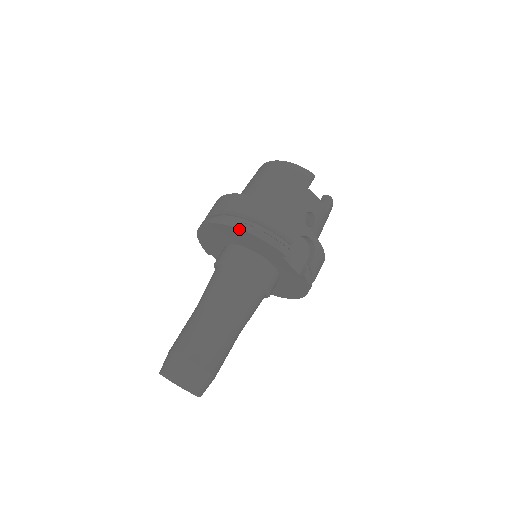
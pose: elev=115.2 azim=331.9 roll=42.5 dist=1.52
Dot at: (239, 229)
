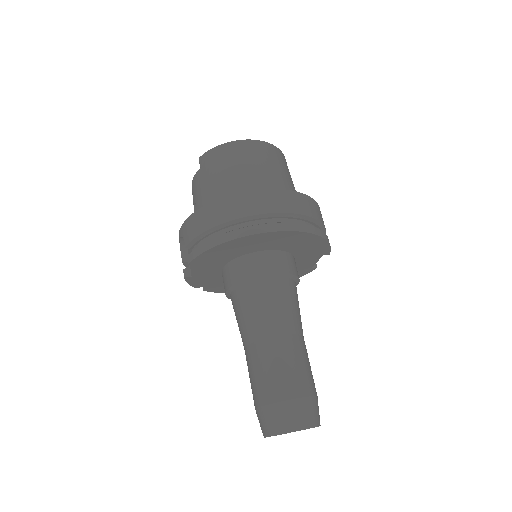
Dot at: (317, 235)
